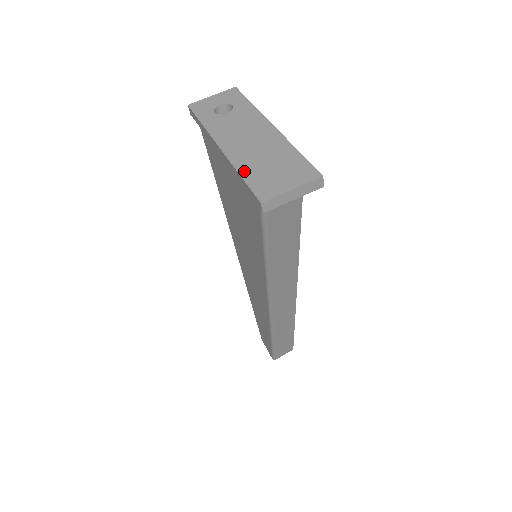
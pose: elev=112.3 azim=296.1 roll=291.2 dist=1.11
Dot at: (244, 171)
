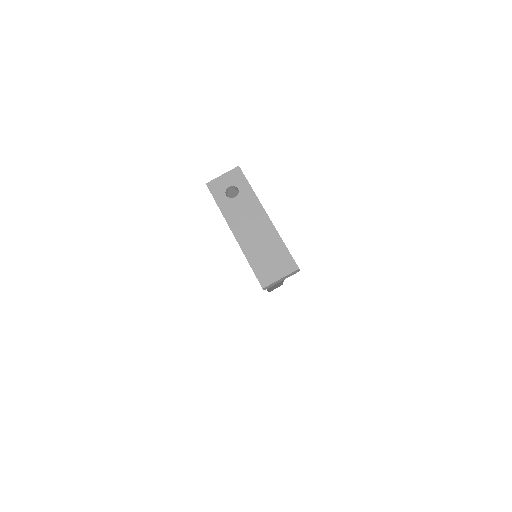
Dot at: (251, 259)
